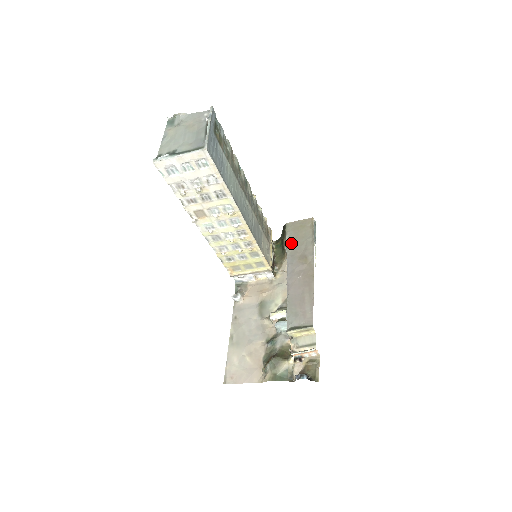
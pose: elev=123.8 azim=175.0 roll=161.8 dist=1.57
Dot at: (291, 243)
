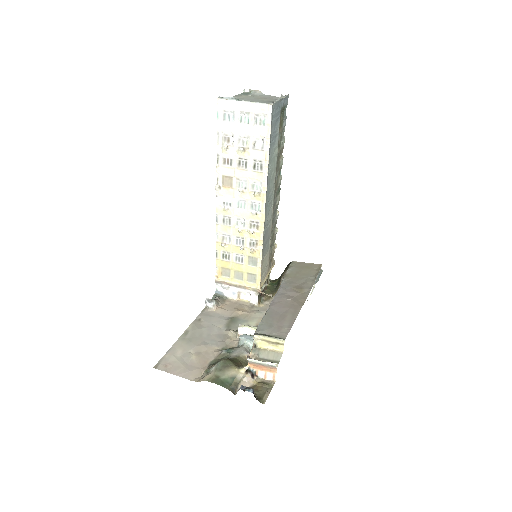
Dot at: (291, 275)
